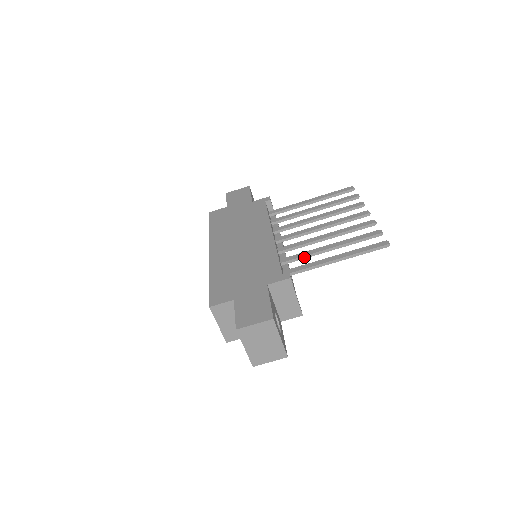
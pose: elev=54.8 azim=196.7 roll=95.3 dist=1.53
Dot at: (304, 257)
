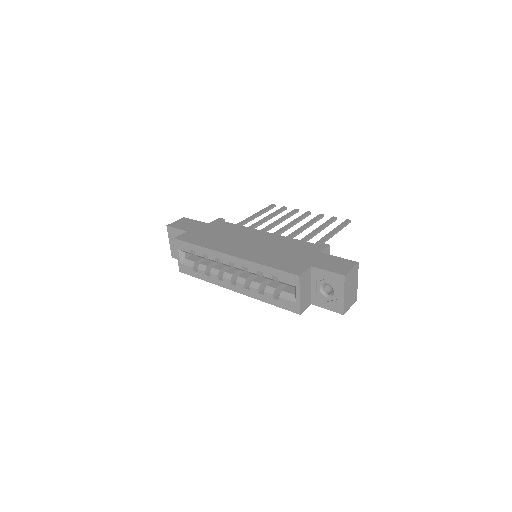
Dot at: (307, 240)
